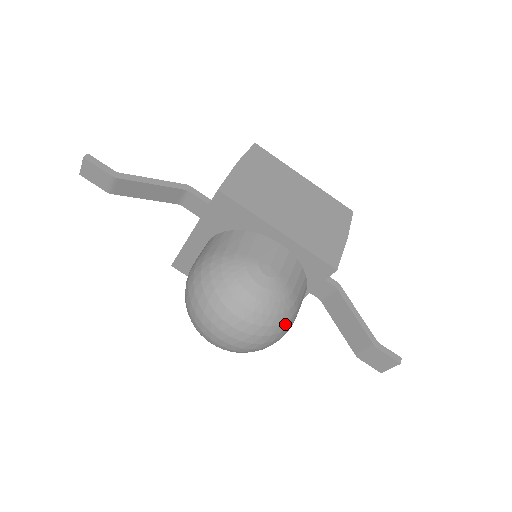
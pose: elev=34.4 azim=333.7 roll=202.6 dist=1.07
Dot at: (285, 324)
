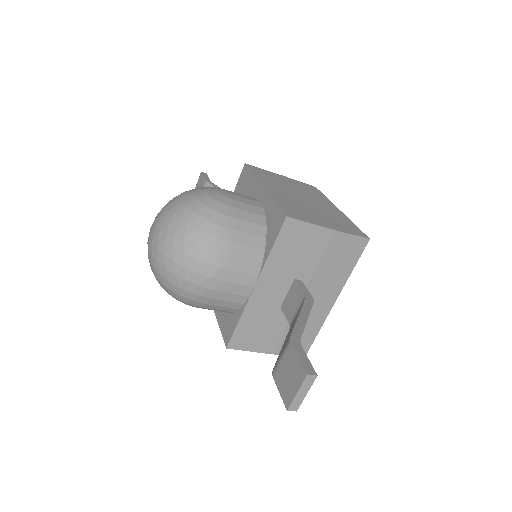
Dot at: (203, 237)
